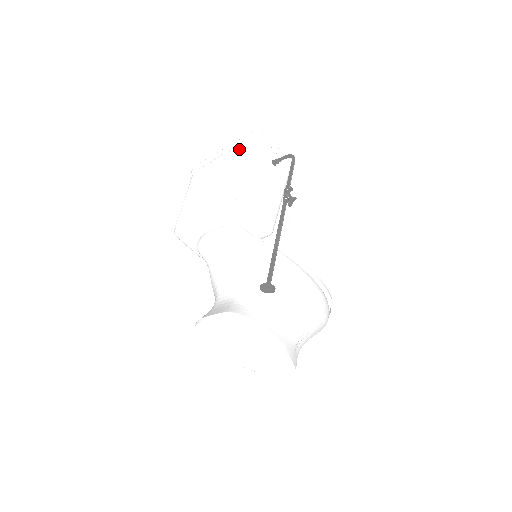
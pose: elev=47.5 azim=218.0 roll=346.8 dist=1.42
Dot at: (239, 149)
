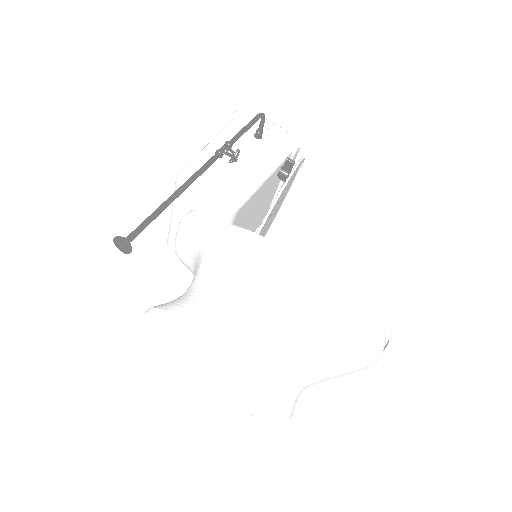
Dot at: occluded
